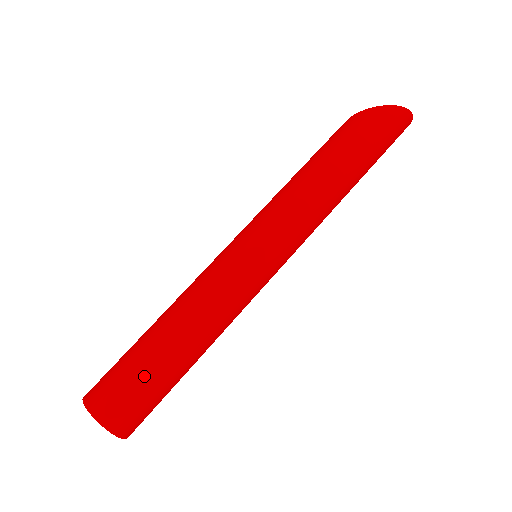
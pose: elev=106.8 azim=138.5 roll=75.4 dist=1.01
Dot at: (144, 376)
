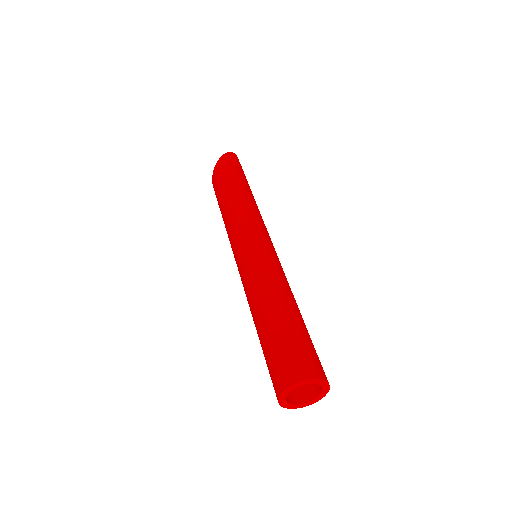
Dot at: (289, 337)
